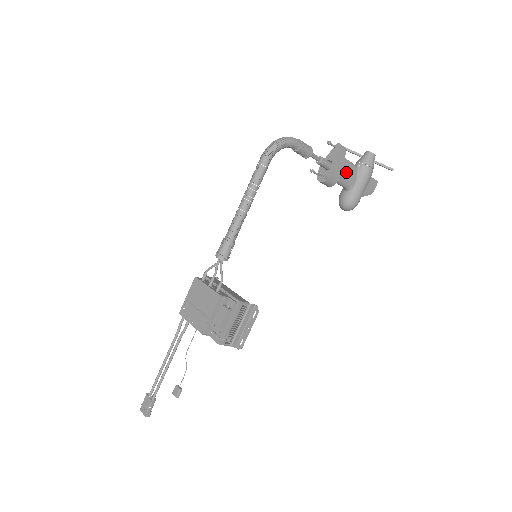
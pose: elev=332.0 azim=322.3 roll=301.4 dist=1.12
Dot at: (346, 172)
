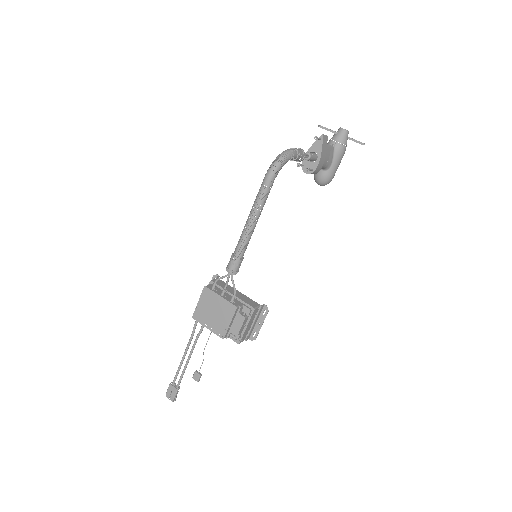
Dot at: (326, 157)
